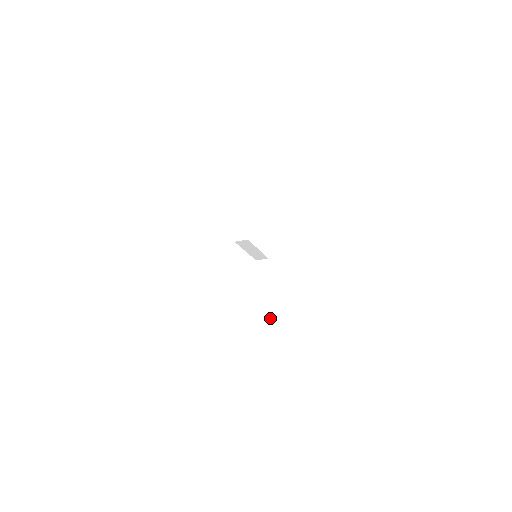
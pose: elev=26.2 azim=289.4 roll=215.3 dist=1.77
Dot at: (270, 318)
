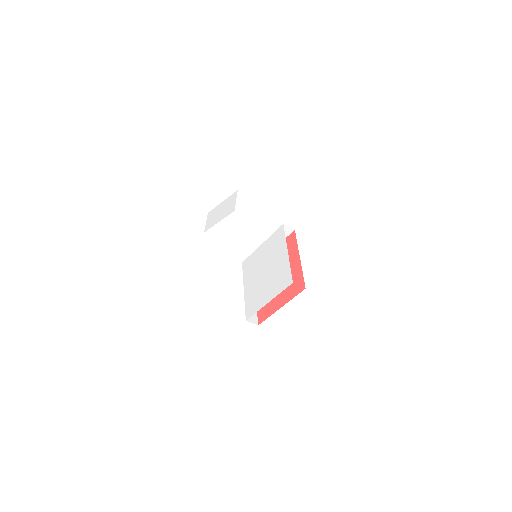
Dot at: (257, 321)
